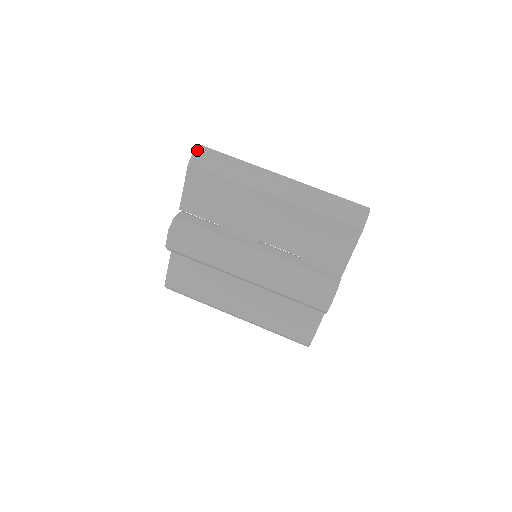
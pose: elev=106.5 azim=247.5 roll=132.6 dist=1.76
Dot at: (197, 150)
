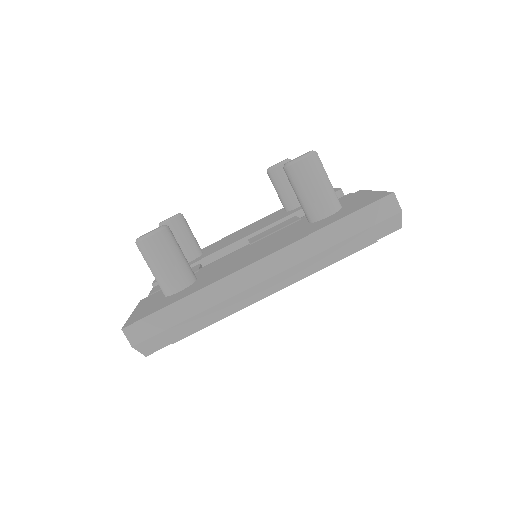
Dot at: (137, 347)
